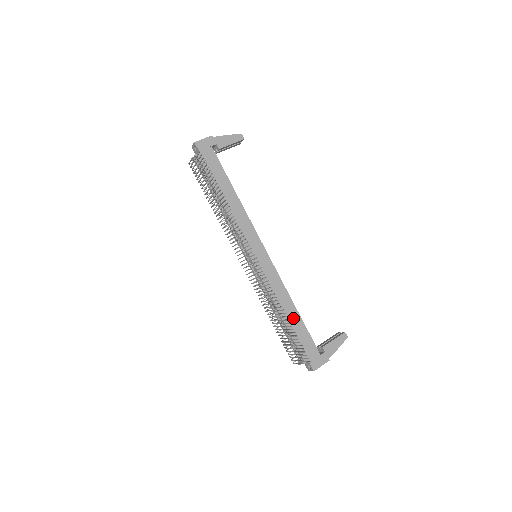
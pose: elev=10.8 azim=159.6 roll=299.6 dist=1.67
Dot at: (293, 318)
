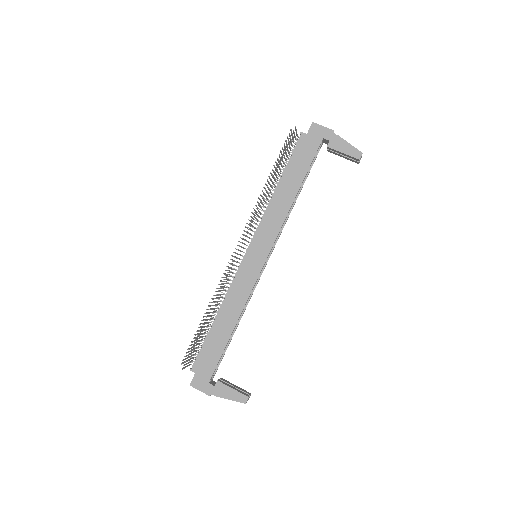
Dot at: (223, 331)
